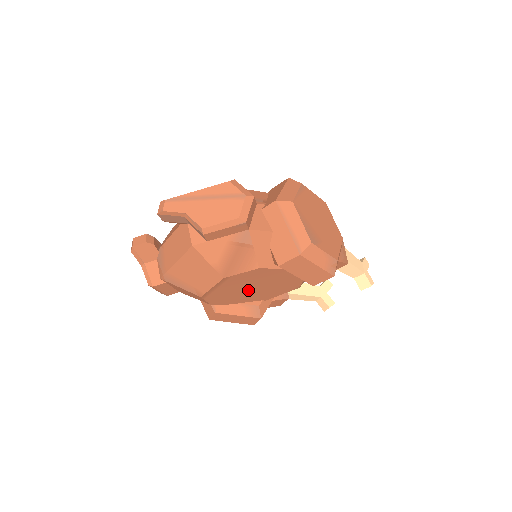
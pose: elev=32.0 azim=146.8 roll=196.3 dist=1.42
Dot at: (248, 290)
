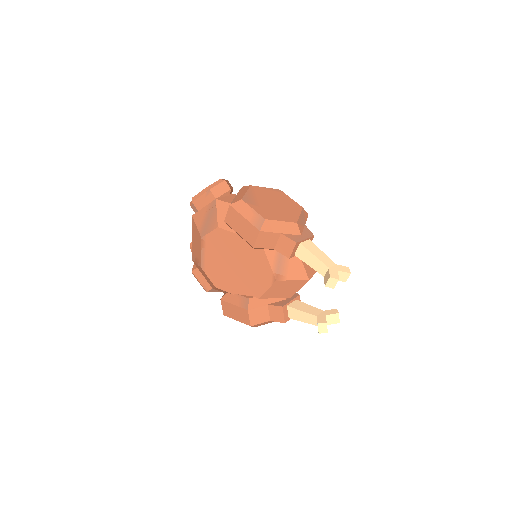
Dot at: (231, 268)
